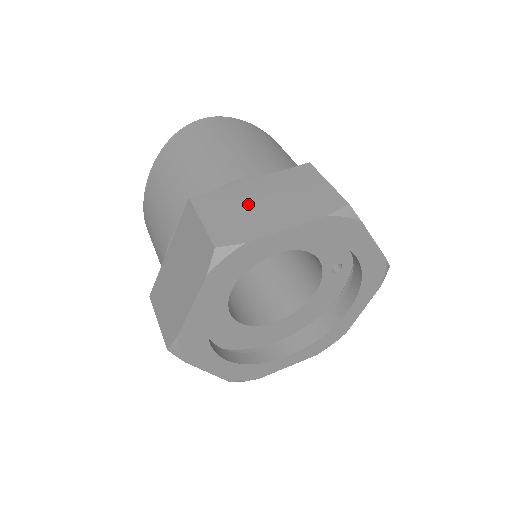
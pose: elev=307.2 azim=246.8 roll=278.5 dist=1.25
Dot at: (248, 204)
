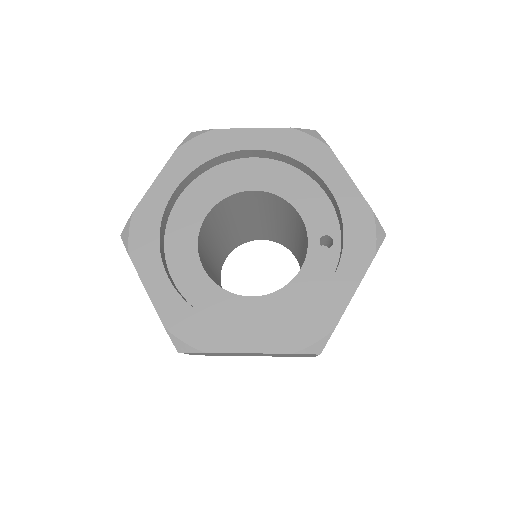
Dot at: occluded
